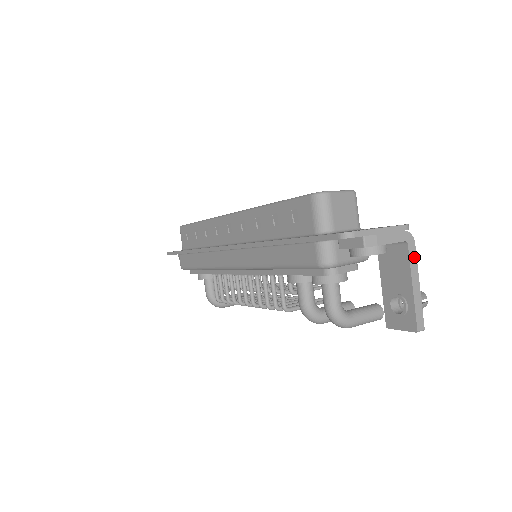
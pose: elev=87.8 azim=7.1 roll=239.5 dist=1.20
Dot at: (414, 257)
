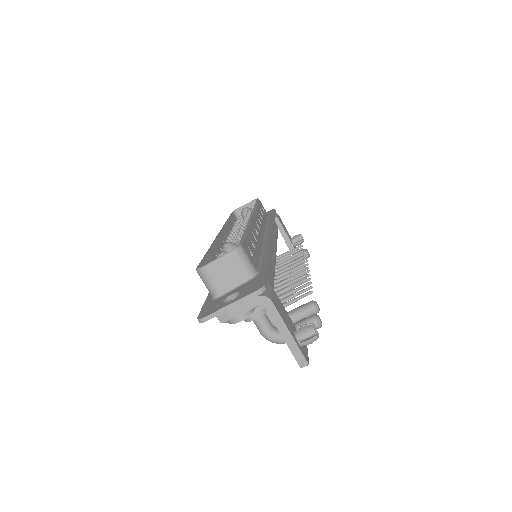
Dot at: (275, 313)
